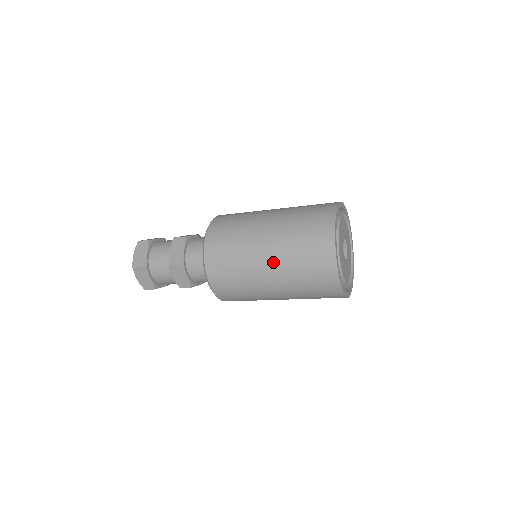
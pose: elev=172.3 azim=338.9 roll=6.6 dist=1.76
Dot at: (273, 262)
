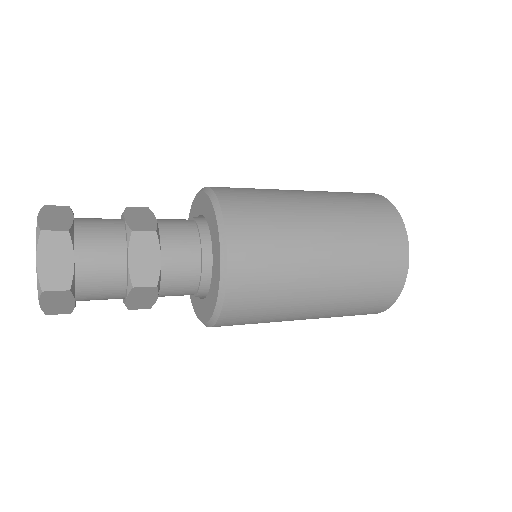
Dot at: (330, 222)
